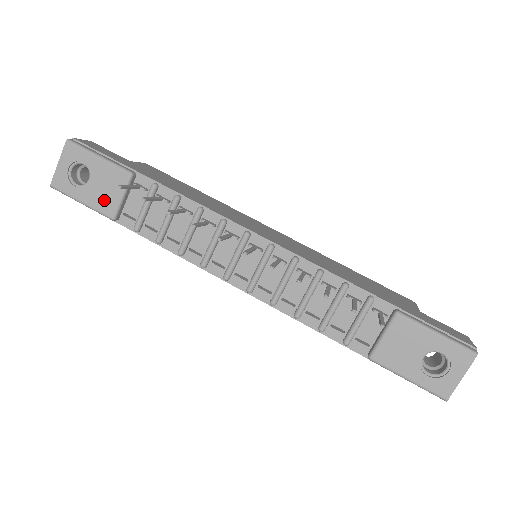
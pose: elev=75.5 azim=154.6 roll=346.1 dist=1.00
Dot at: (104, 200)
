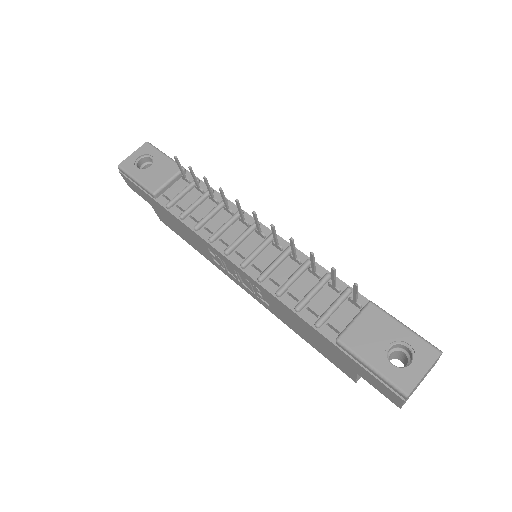
Dot at: (154, 180)
